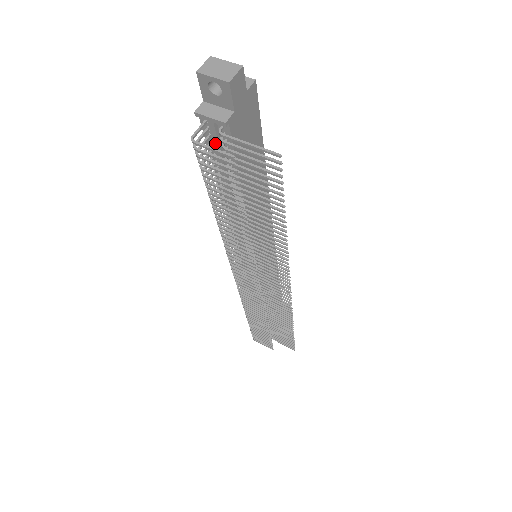
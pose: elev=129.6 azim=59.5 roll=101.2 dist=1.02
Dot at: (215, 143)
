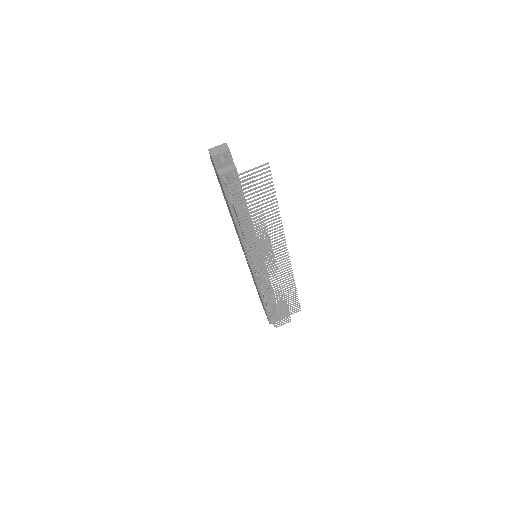
Dot at: (232, 186)
